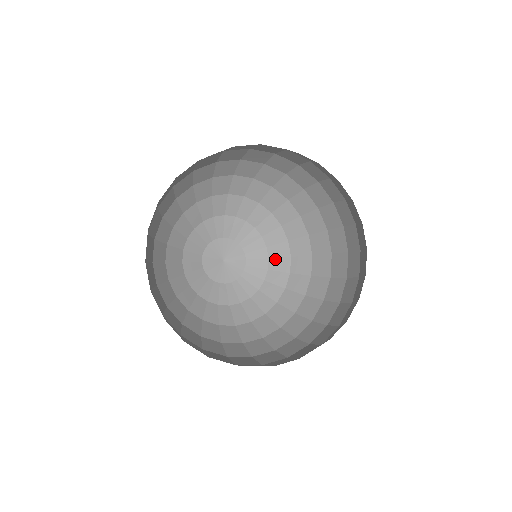
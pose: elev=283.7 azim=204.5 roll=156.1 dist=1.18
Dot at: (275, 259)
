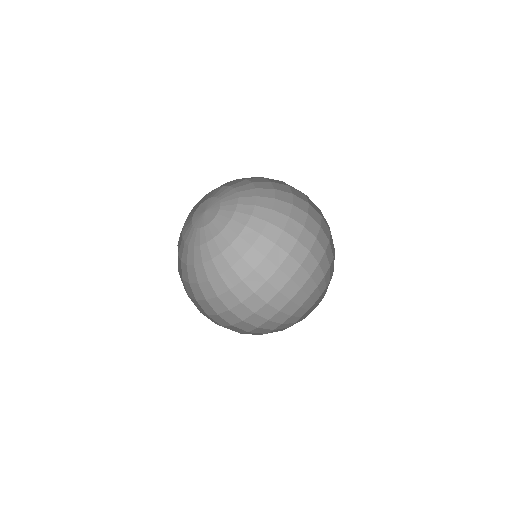
Dot at: (239, 213)
